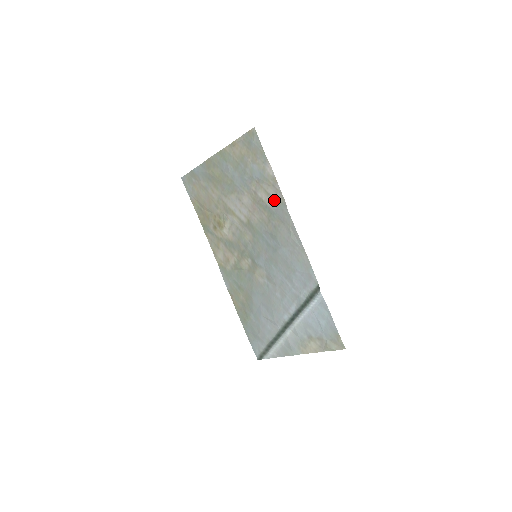
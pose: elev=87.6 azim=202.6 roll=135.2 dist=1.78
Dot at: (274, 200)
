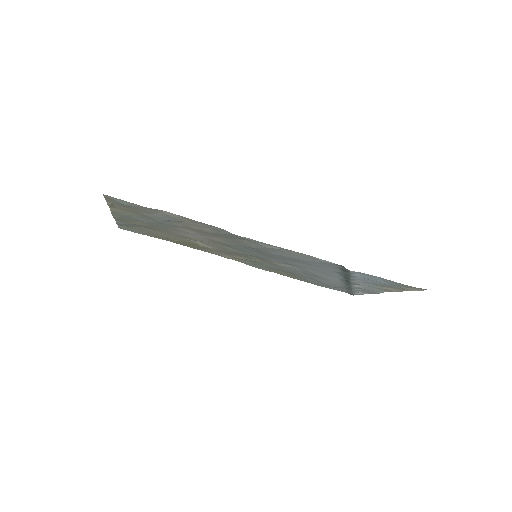
Dot at: (210, 229)
